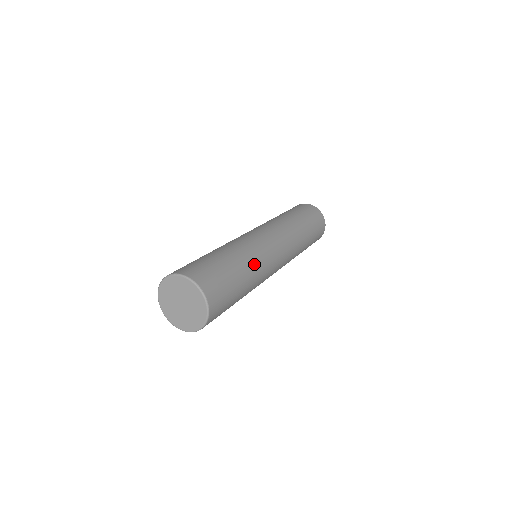
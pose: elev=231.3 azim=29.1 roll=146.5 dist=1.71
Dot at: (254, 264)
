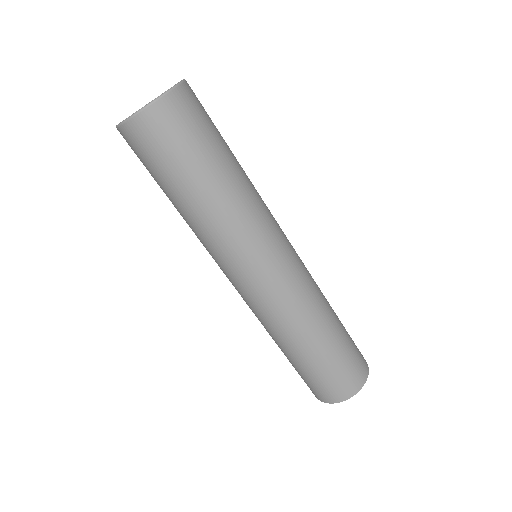
Dot at: (253, 188)
